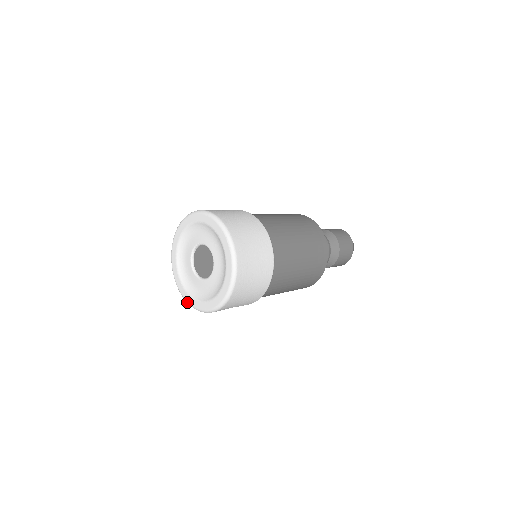
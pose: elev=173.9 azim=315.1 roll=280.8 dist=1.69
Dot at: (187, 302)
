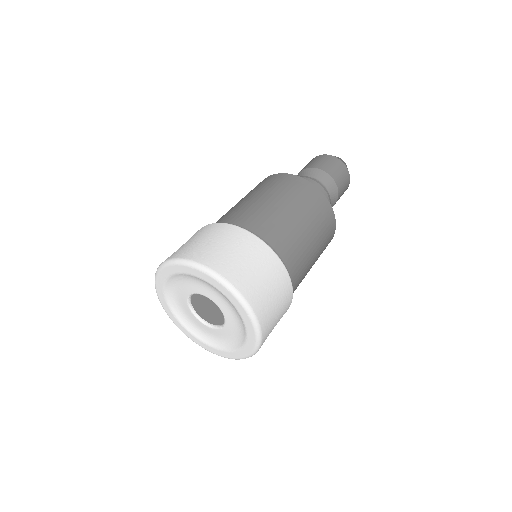
Dot at: (161, 304)
